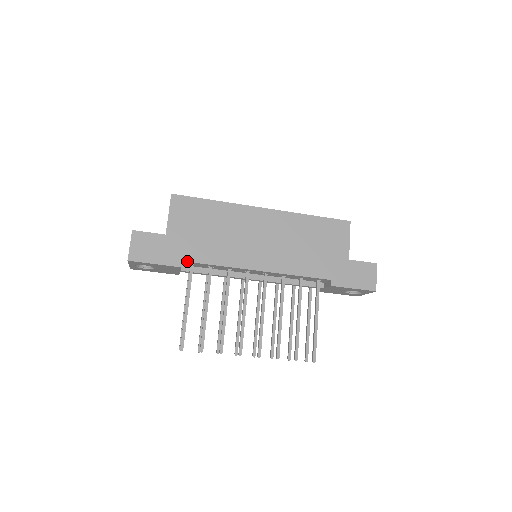
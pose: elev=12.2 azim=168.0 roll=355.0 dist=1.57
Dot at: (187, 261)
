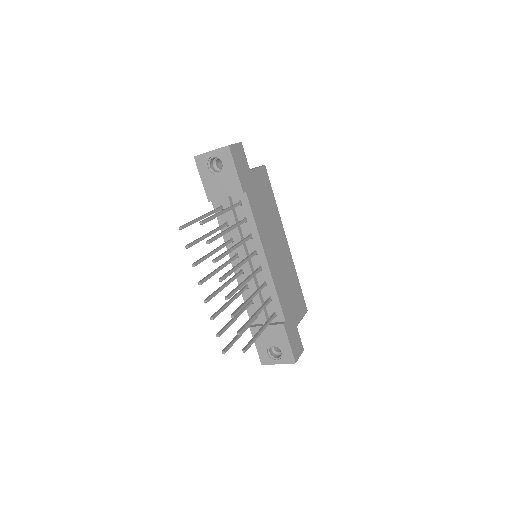
Dot at: (247, 196)
